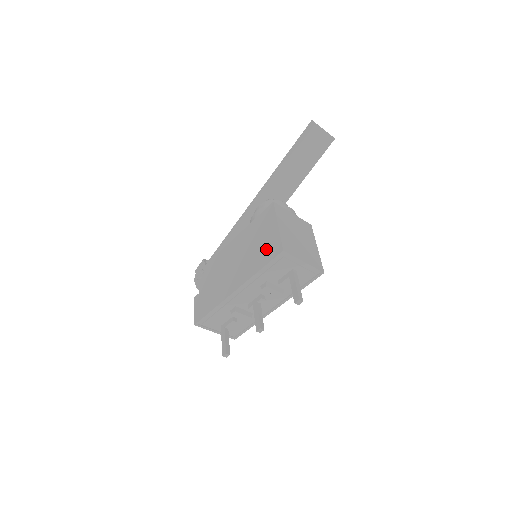
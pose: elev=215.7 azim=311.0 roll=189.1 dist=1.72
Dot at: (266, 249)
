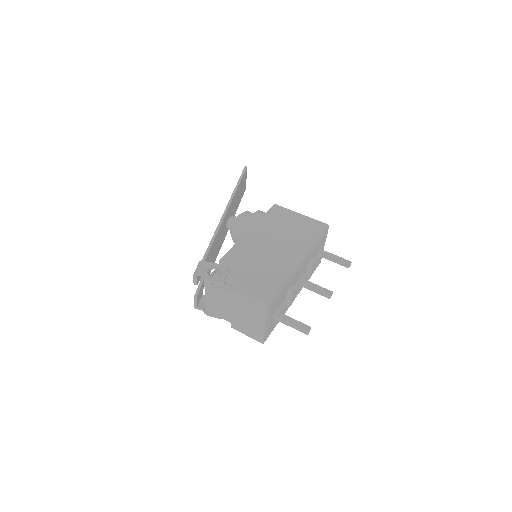
Dot at: (308, 228)
